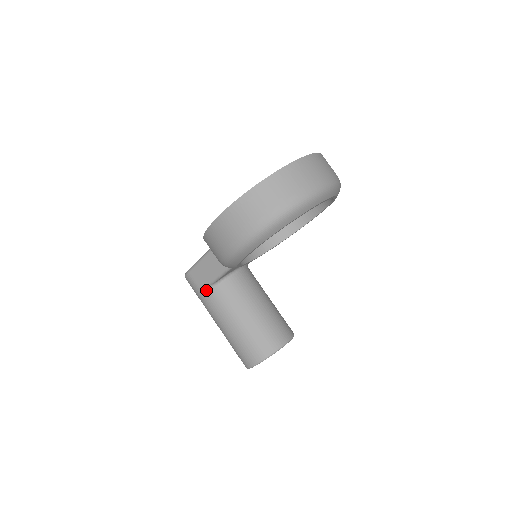
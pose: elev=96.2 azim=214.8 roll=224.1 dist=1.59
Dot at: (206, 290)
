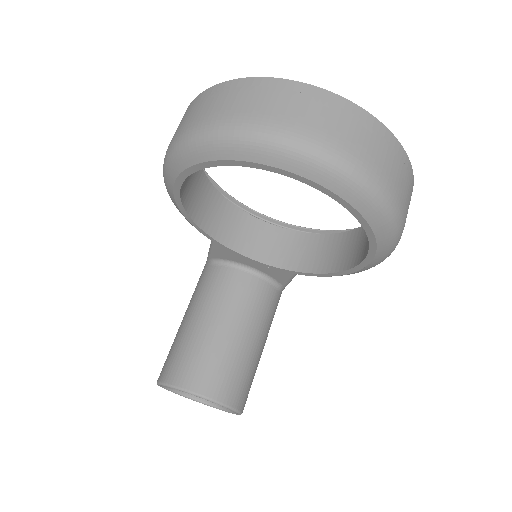
Dot at: (206, 264)
